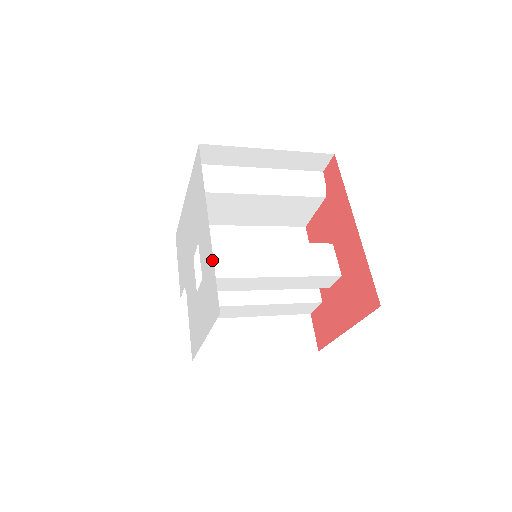
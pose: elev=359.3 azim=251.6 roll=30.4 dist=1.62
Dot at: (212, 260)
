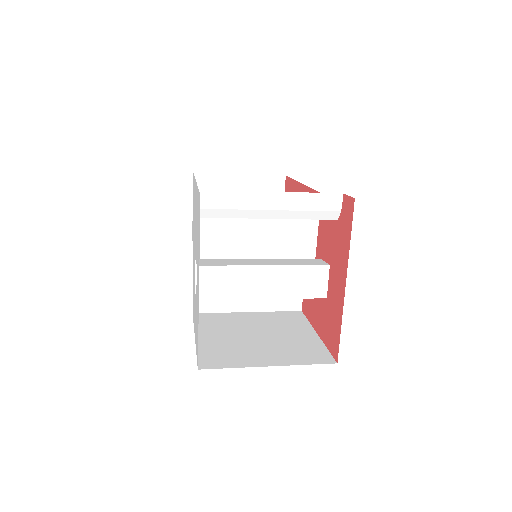
Dot at: (198, 322)
